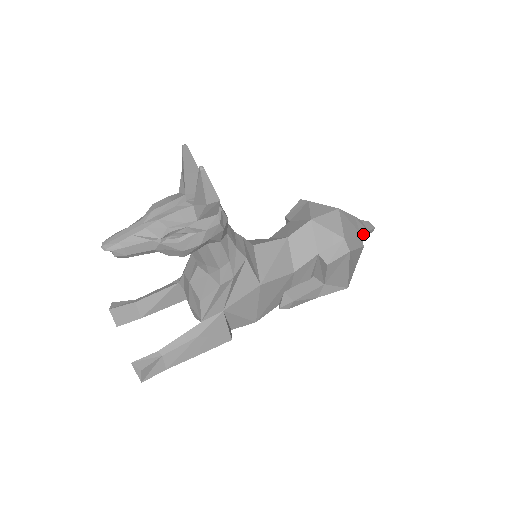
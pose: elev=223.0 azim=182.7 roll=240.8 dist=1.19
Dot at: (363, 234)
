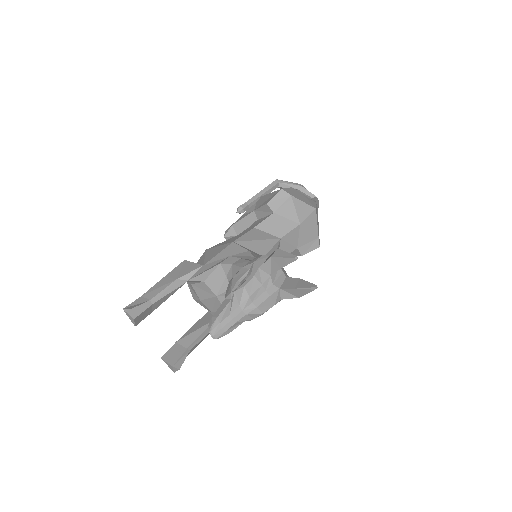
Dot at: occluded
